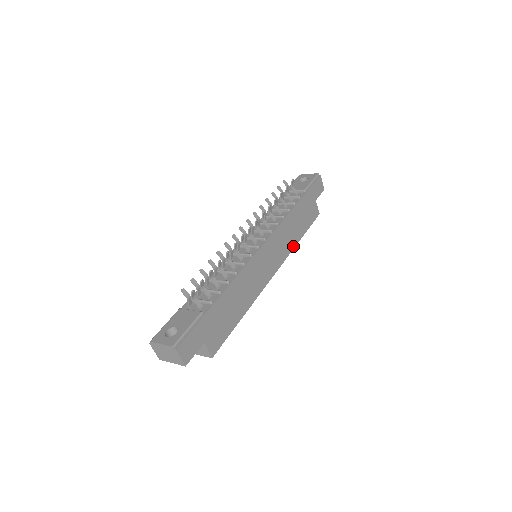
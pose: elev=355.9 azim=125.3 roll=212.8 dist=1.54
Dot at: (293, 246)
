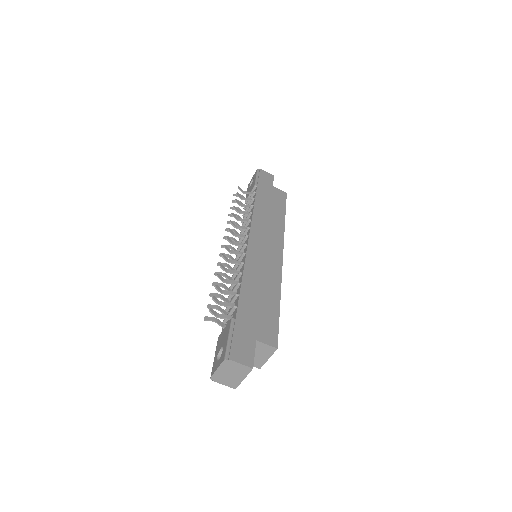
Dot at: (282, 227)
